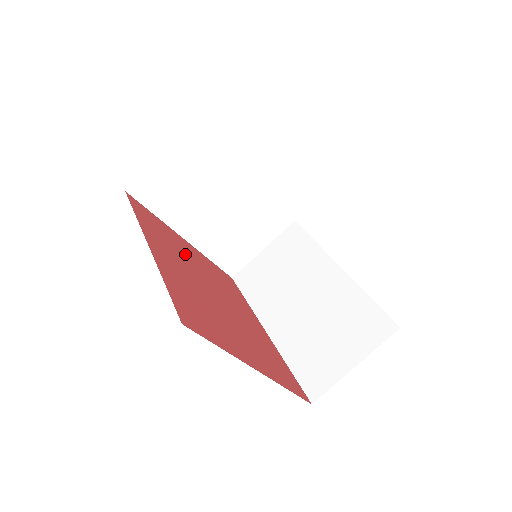
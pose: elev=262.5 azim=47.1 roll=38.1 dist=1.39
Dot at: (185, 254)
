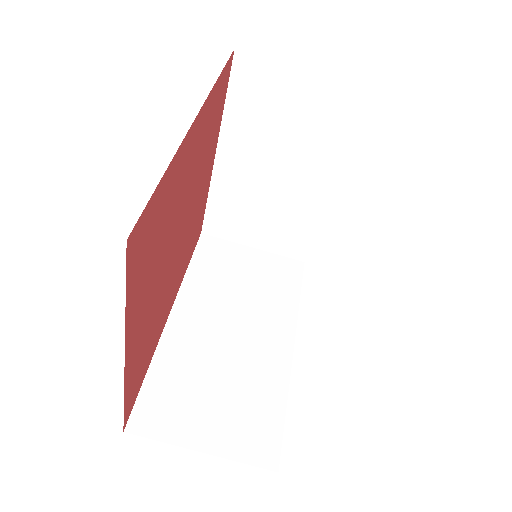
Dot at: (203, 168)
